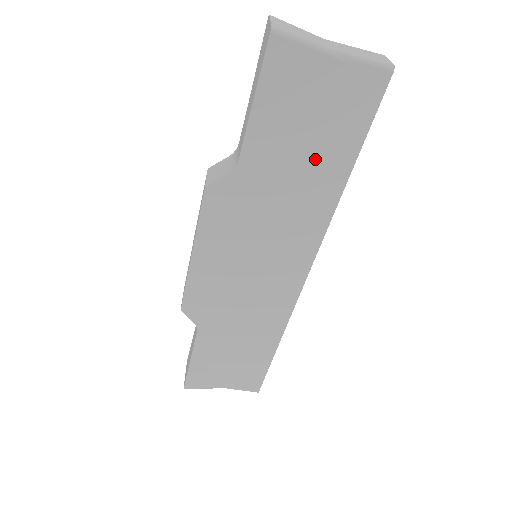
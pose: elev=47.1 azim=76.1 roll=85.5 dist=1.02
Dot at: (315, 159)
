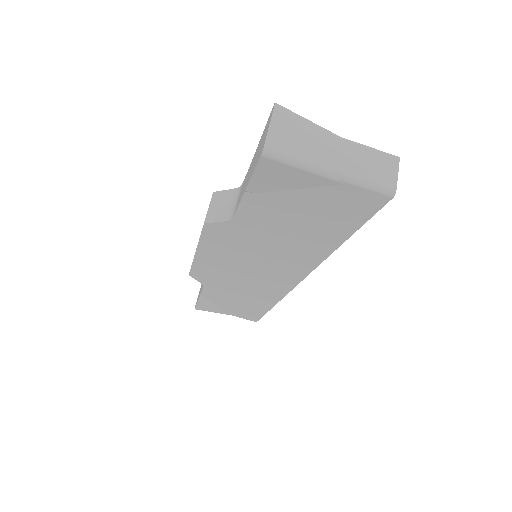
Dot at: (308, 230)
